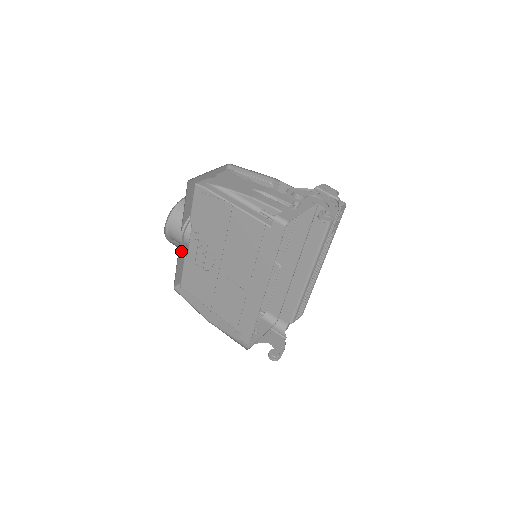
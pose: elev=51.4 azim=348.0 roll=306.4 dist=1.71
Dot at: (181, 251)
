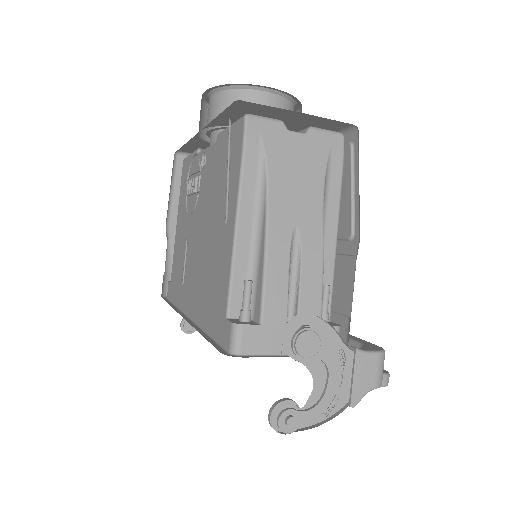
Dot at: (201, 138)
